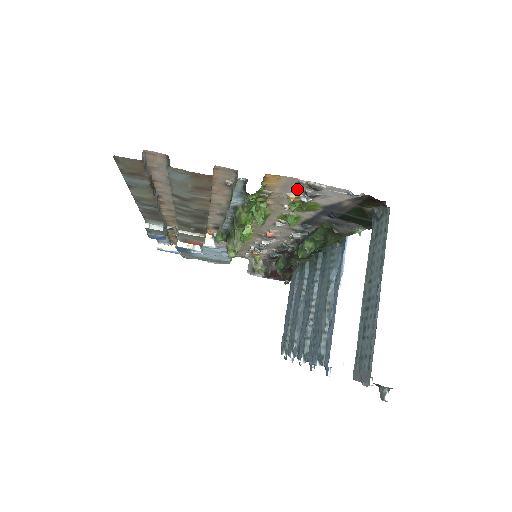
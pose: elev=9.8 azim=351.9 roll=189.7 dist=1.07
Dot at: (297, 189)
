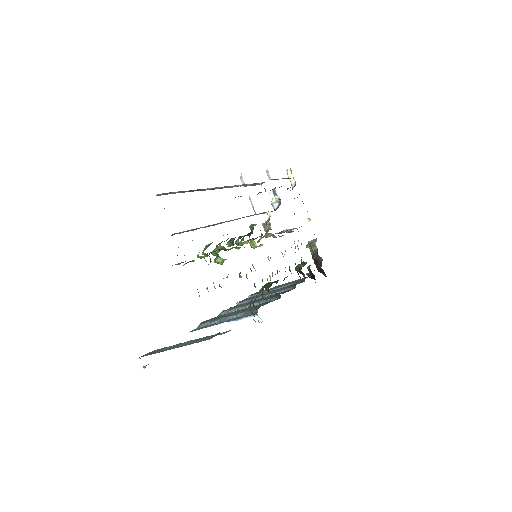
Dot at: occluded
